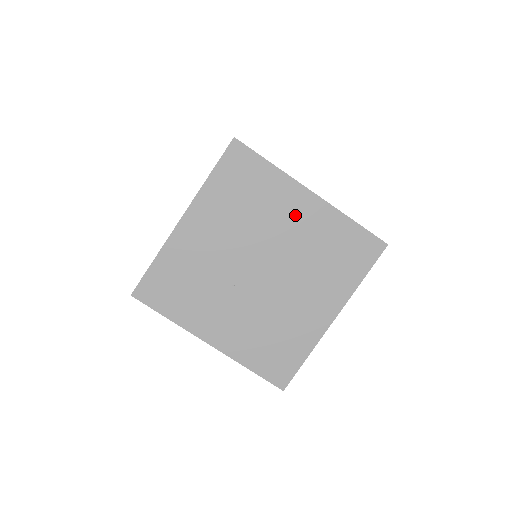
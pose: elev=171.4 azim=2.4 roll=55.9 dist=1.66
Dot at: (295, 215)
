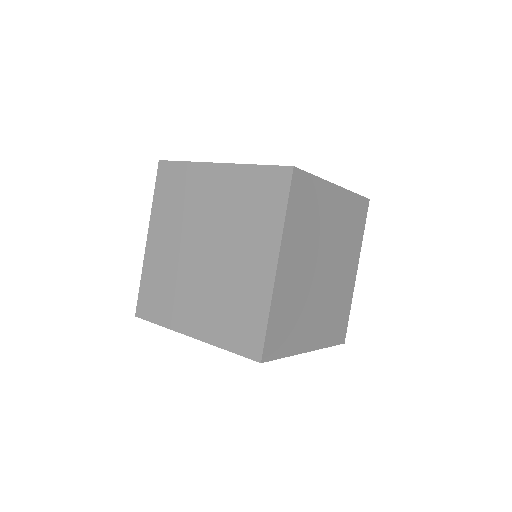
Dot at: (332, 211)
